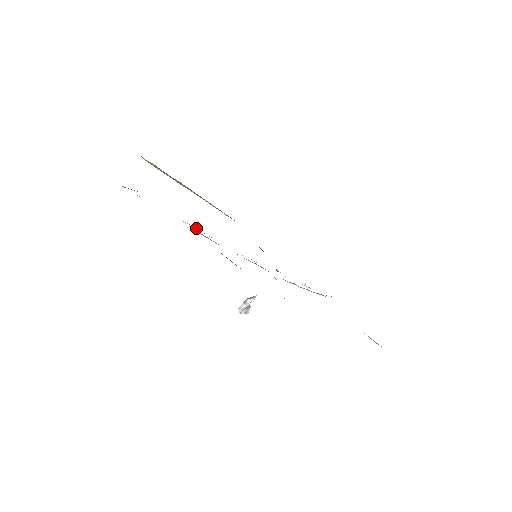
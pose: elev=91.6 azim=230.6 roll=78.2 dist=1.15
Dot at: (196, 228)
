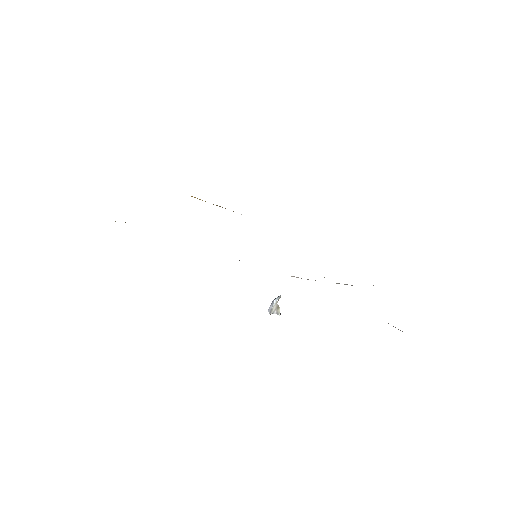
Dot at: occluded
